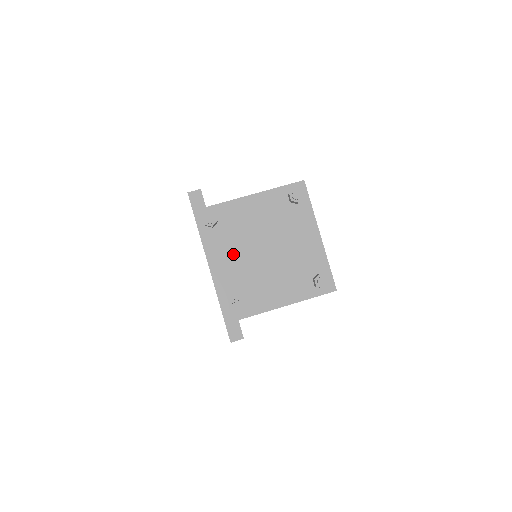
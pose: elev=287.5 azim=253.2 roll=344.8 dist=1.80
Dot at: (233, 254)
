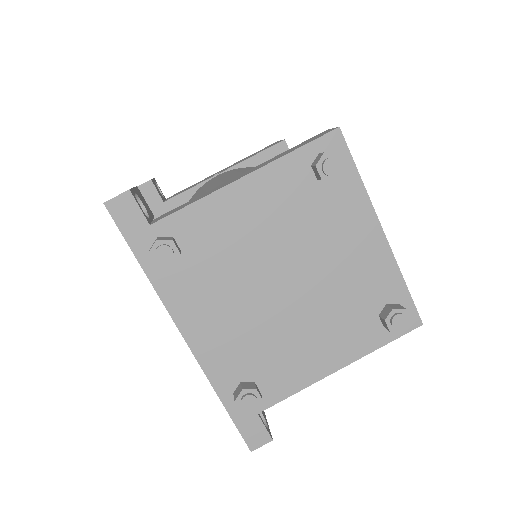
Dot at: (224, 304)
